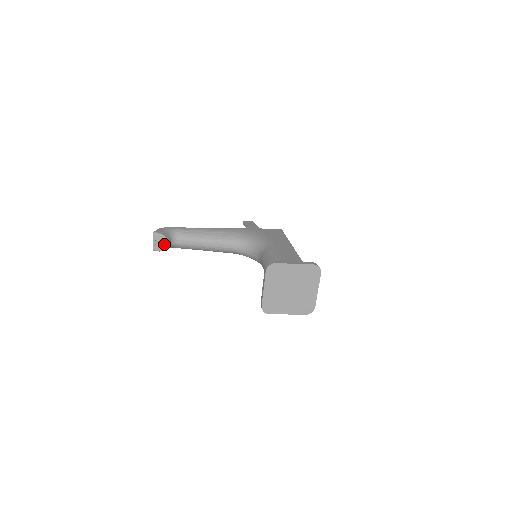
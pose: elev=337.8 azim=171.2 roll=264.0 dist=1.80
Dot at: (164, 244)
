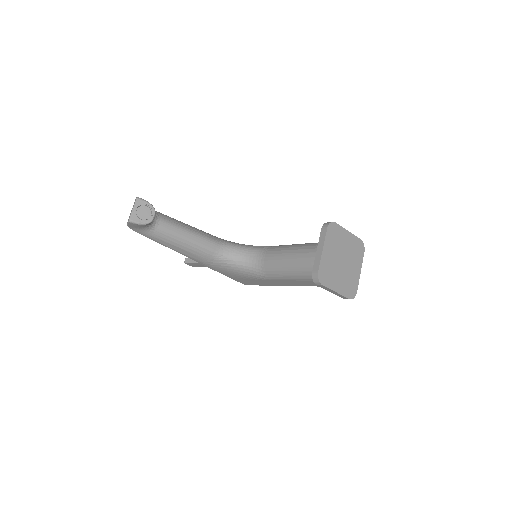
Dot at: (149, 215)
